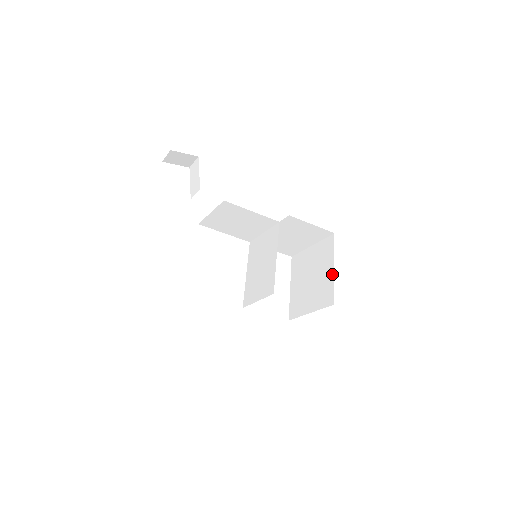
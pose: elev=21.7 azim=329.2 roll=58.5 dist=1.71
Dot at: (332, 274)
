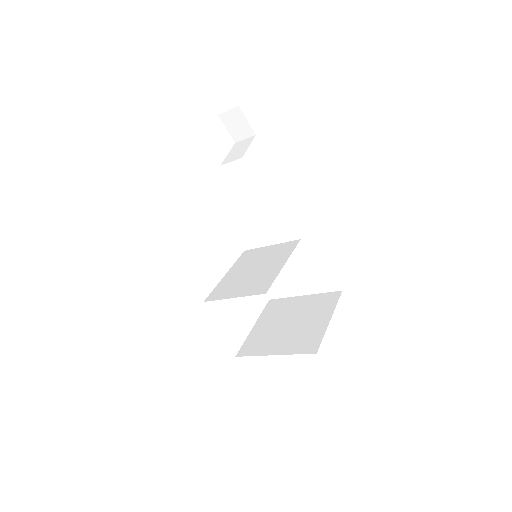
Dot at: (325, 324)
